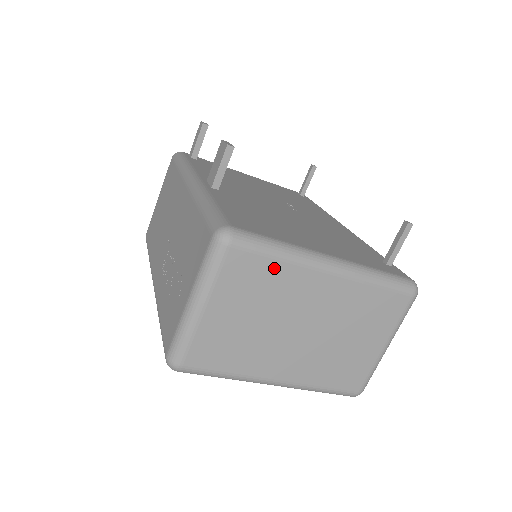
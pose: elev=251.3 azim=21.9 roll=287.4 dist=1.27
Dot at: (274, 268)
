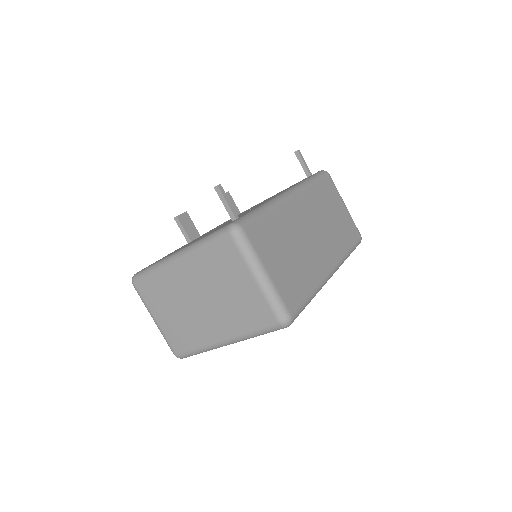
Dot at: (156, 280)
